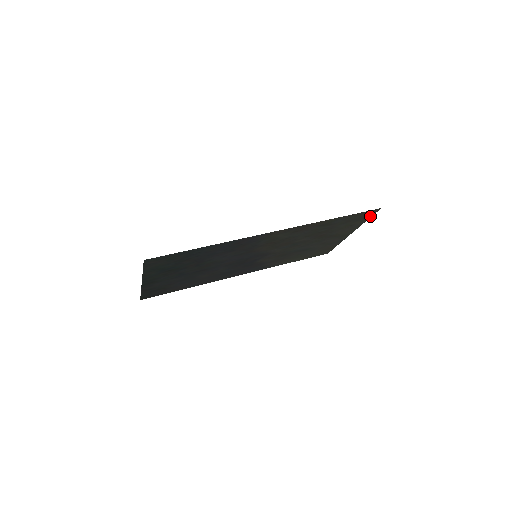
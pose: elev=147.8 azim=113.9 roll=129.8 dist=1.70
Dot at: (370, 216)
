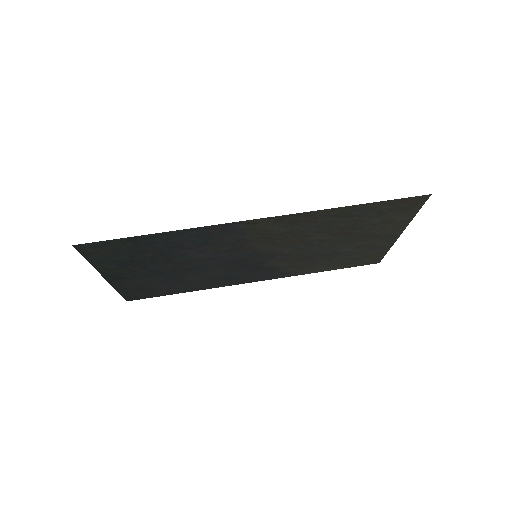
Dot at: (418, 207)
